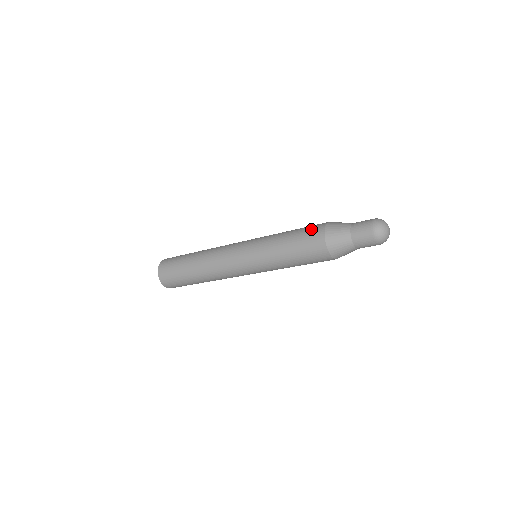
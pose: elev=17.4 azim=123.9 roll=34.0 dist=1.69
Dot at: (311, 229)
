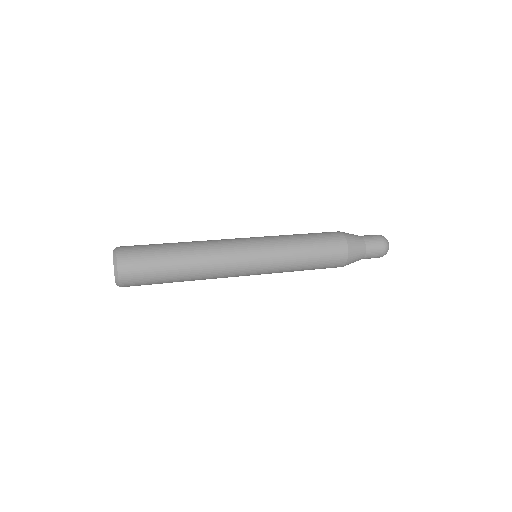
Dot at: (333, 263)
